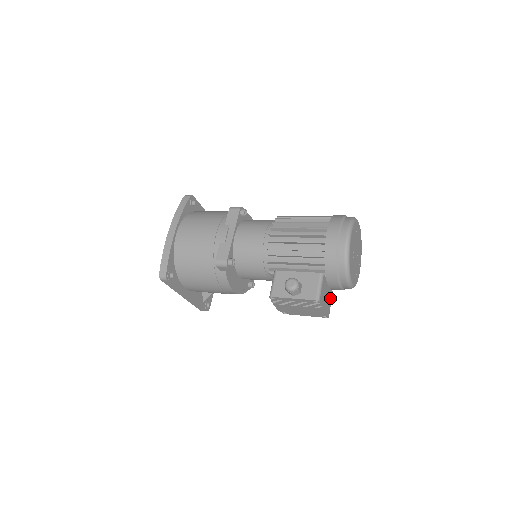
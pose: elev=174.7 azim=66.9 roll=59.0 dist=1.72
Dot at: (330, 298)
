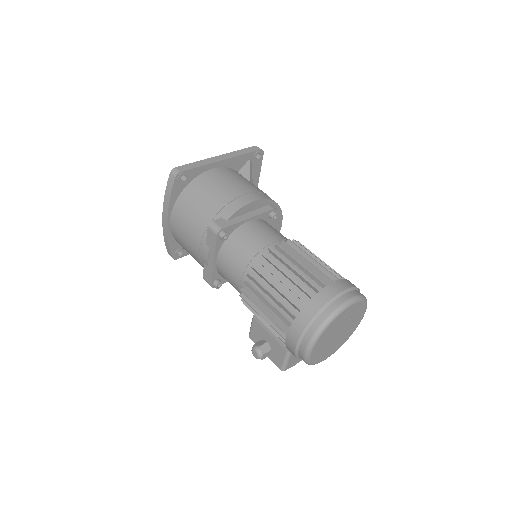
Dot at: occluded
